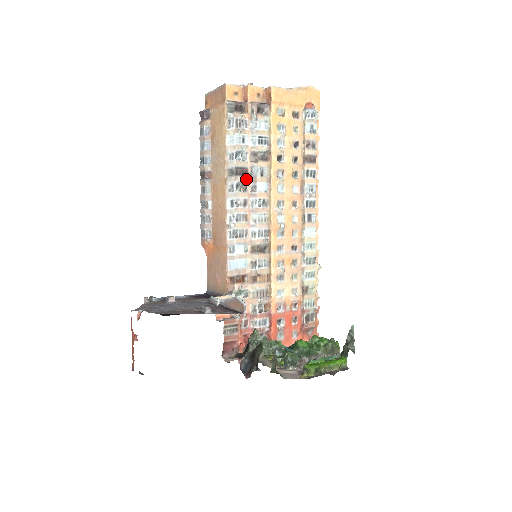
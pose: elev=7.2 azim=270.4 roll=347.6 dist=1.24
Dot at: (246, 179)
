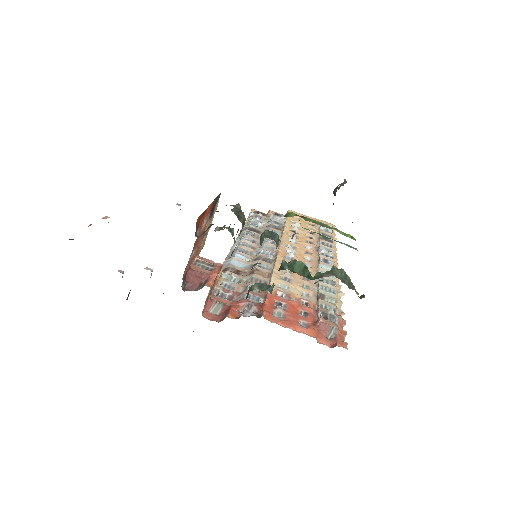
Dot at: (258, 234)
